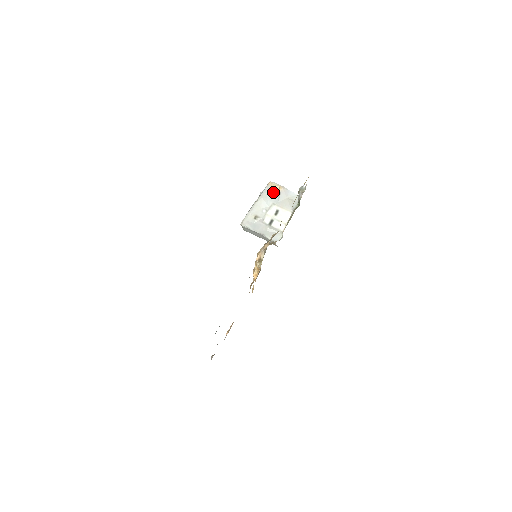
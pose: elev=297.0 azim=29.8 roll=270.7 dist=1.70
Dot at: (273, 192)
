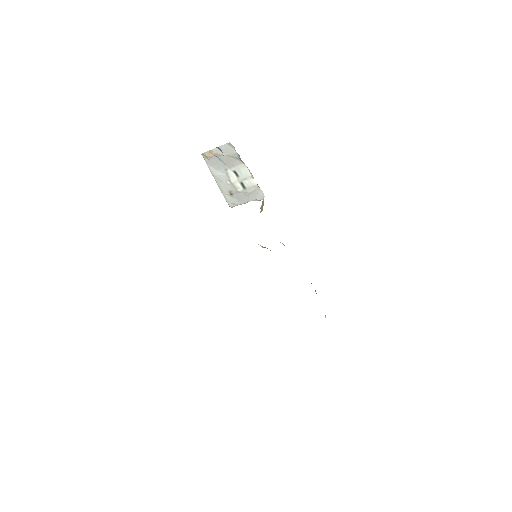
Dot at: (213, 161)
